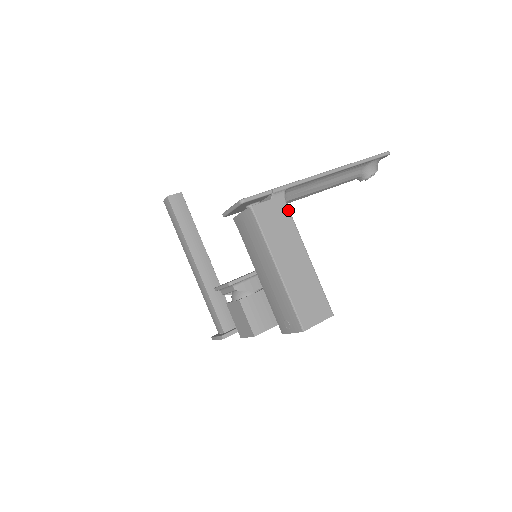
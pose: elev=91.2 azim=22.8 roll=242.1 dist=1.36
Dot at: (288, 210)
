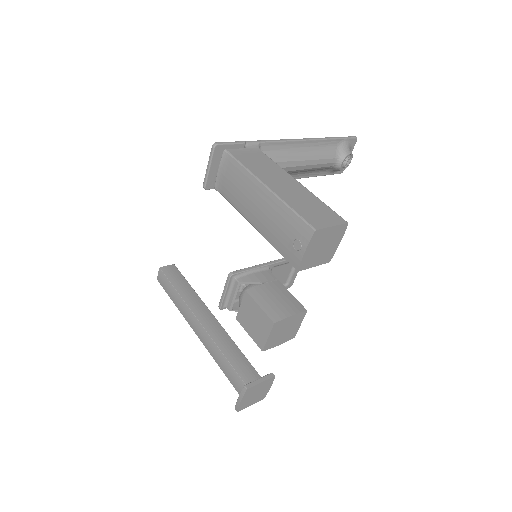
Dot at: (266, 156)
